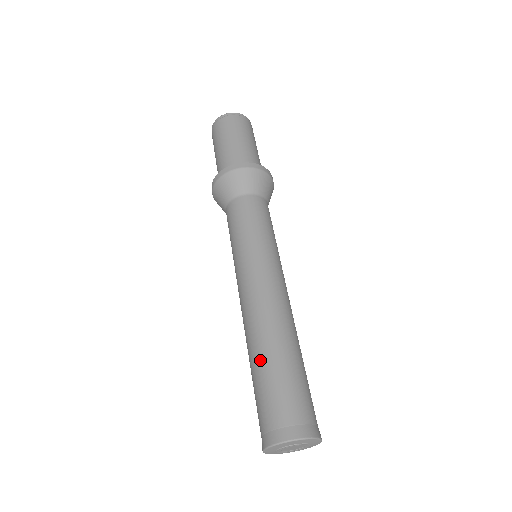
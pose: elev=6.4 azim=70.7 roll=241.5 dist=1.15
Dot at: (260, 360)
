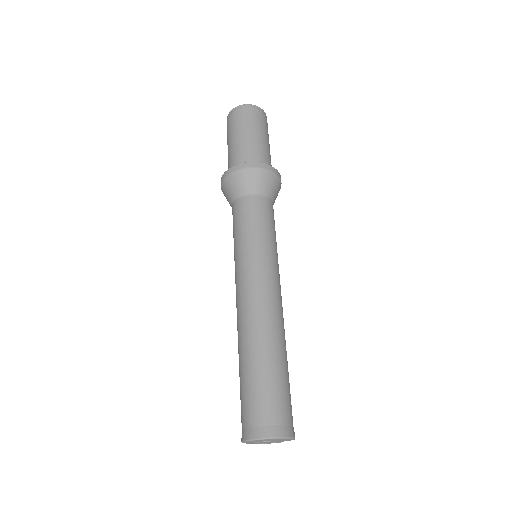
Dot at: (241, 363)
